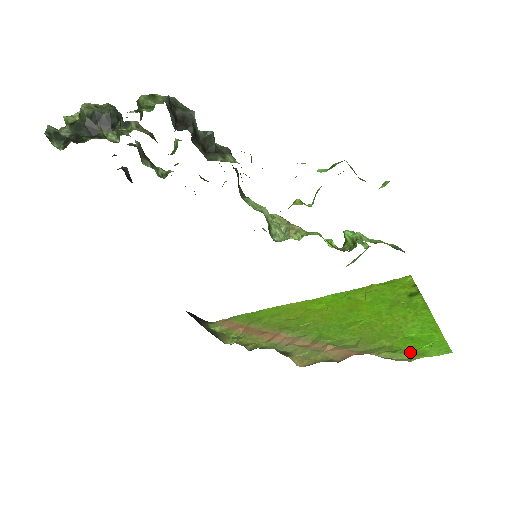
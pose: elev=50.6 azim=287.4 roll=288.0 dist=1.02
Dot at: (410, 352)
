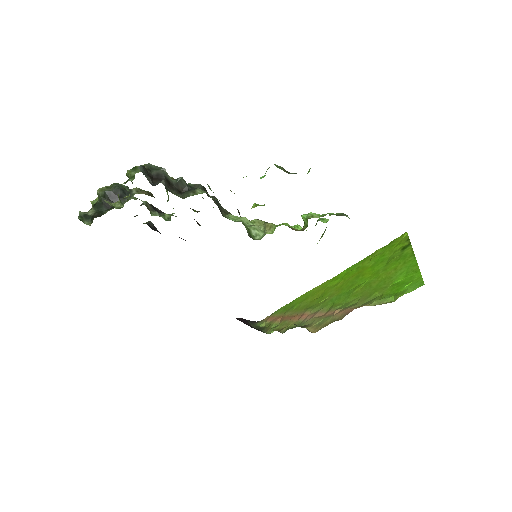
Dot at: (394, 295)
